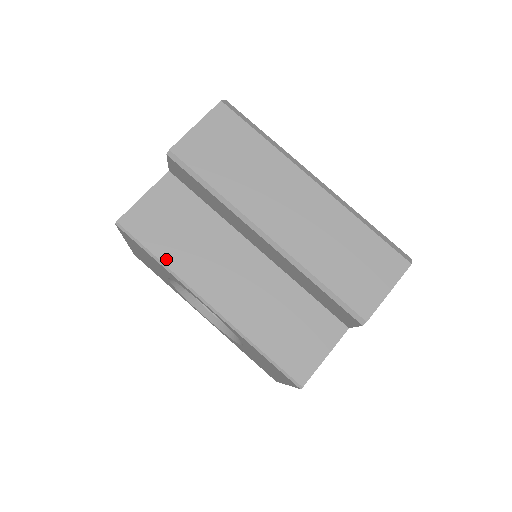
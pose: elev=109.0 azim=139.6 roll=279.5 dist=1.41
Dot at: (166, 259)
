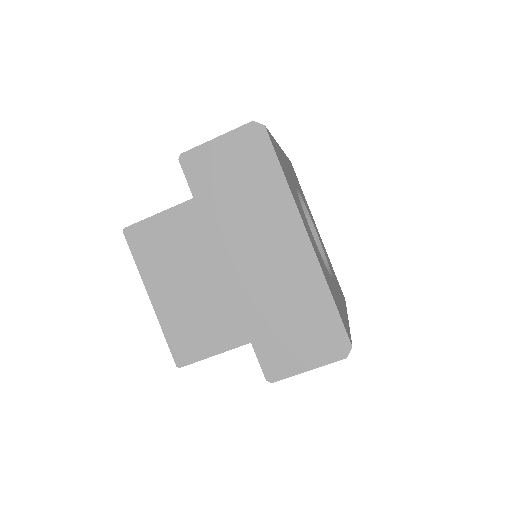
Dot at: occluded
